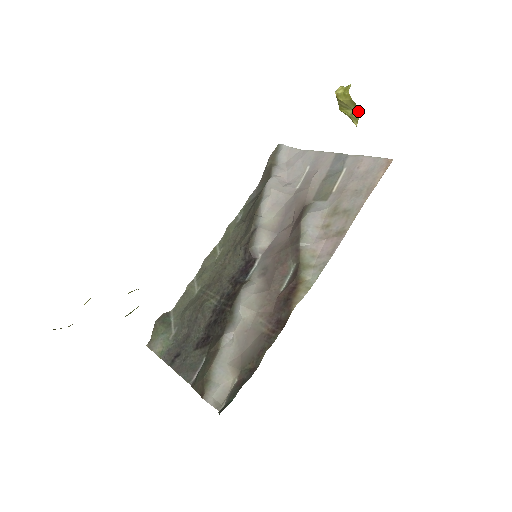
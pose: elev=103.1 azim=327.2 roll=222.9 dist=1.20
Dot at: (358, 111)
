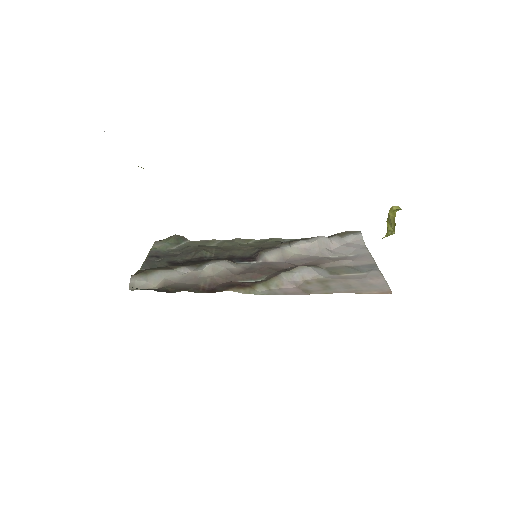
Dot at: (394, 232)
